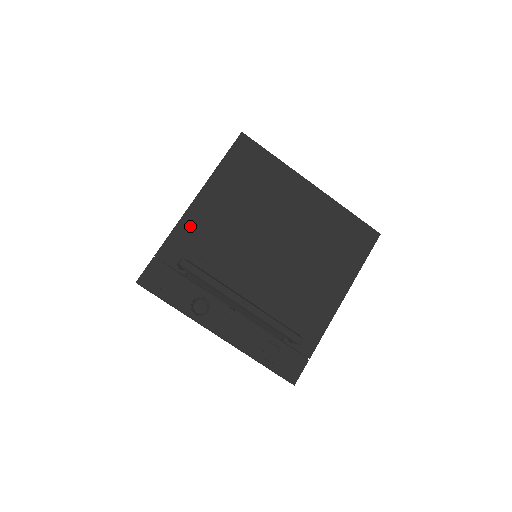
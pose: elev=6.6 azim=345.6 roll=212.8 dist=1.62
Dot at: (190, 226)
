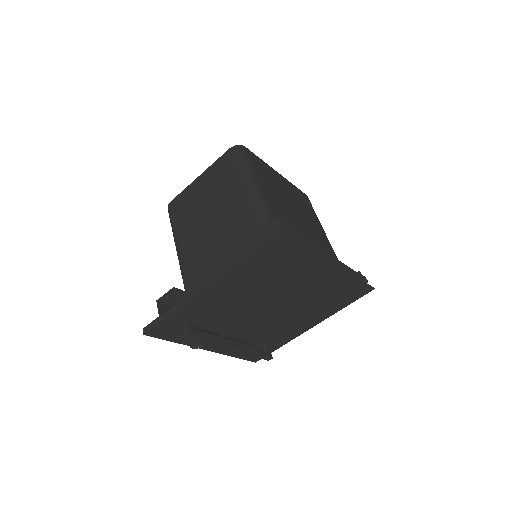
Dot at: (201, 300)
